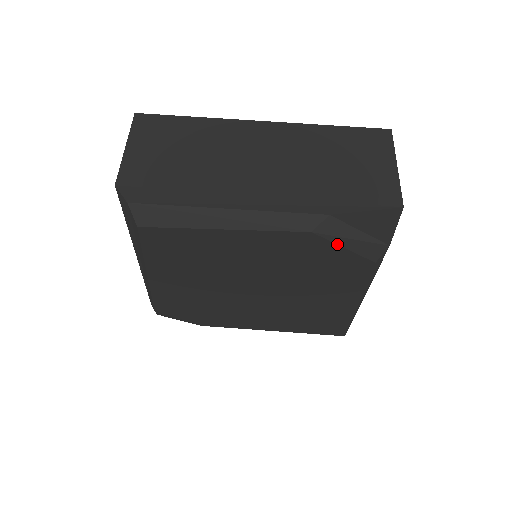
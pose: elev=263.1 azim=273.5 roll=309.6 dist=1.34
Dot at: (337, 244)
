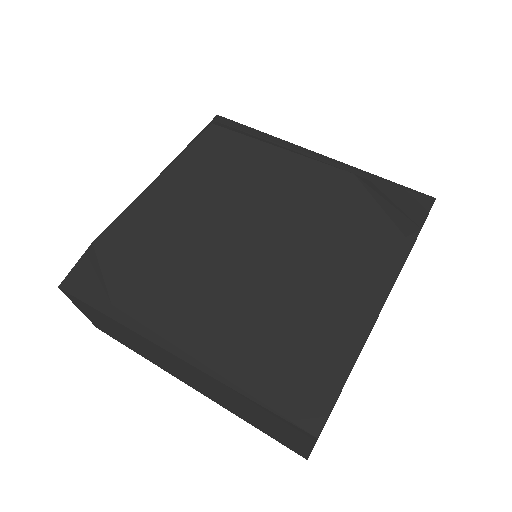
Dot at: (372, 196)
